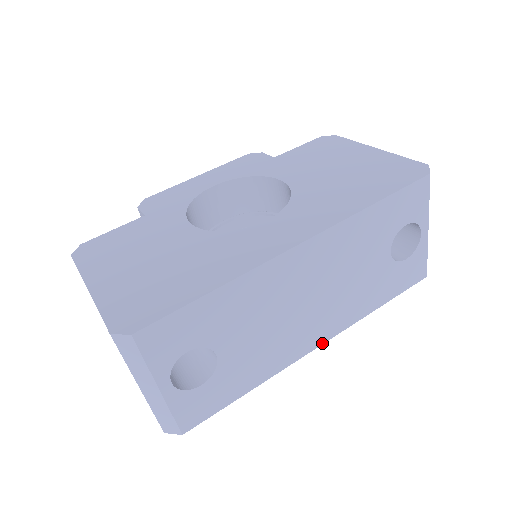
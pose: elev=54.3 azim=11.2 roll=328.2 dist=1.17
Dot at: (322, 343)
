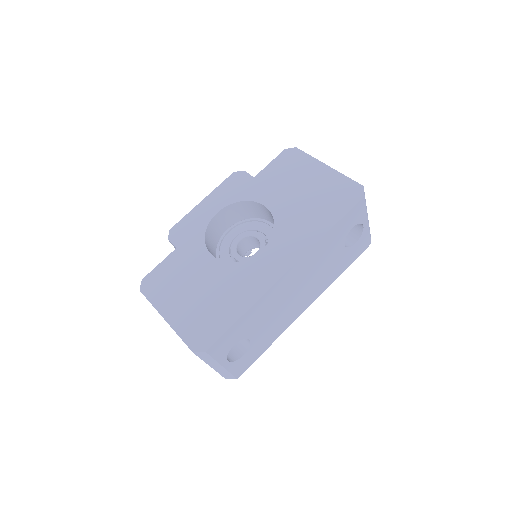
Dot at: (308, 306)
